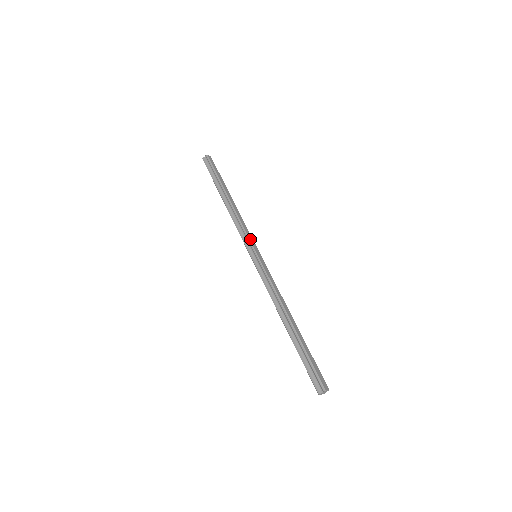
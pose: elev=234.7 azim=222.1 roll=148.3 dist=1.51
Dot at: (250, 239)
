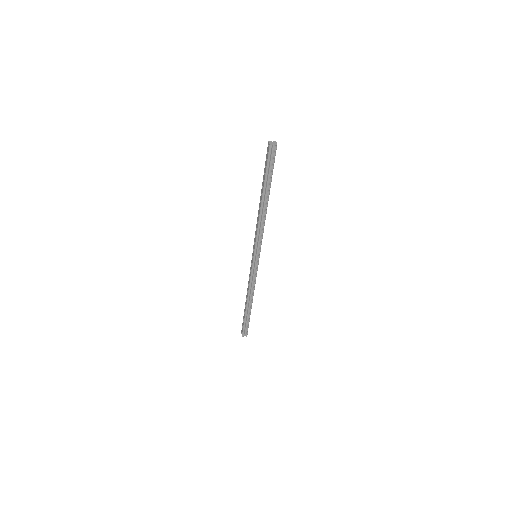
Dot at: occluded
